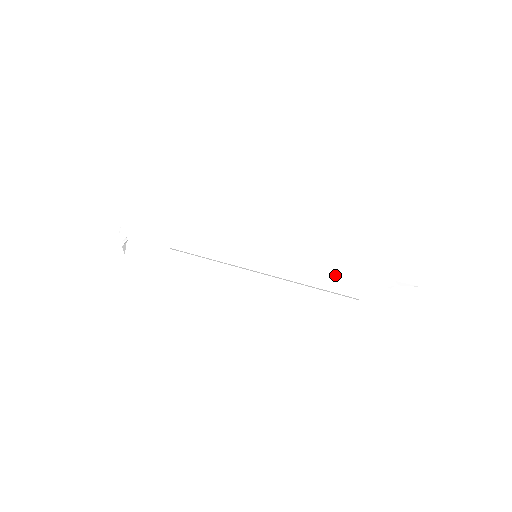
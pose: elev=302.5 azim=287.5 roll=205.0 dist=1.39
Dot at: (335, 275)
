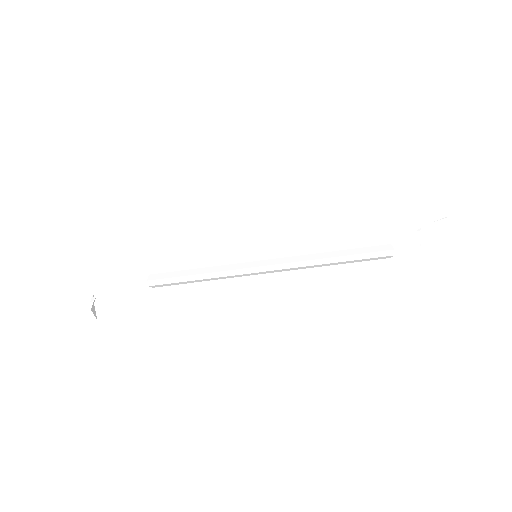
Dot at: (357, 239)
